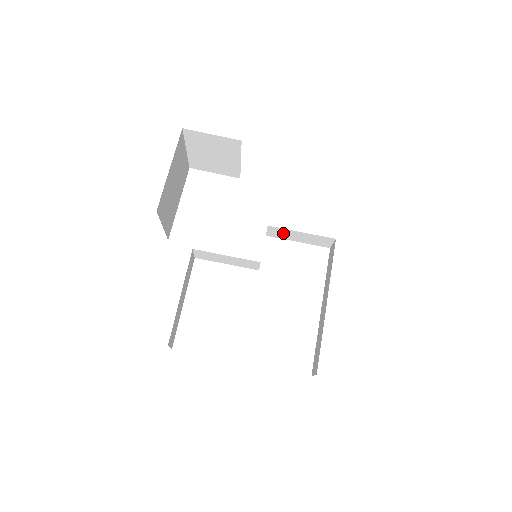
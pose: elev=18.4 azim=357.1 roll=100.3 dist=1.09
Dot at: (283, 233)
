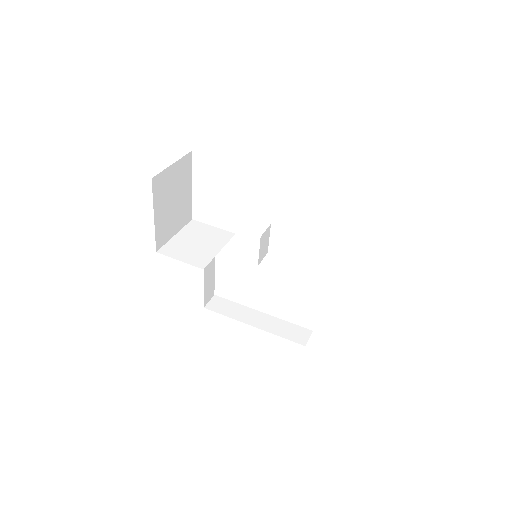
Dot at: occluded
